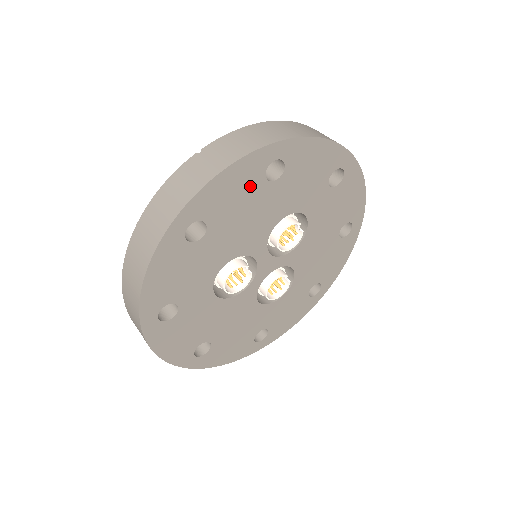
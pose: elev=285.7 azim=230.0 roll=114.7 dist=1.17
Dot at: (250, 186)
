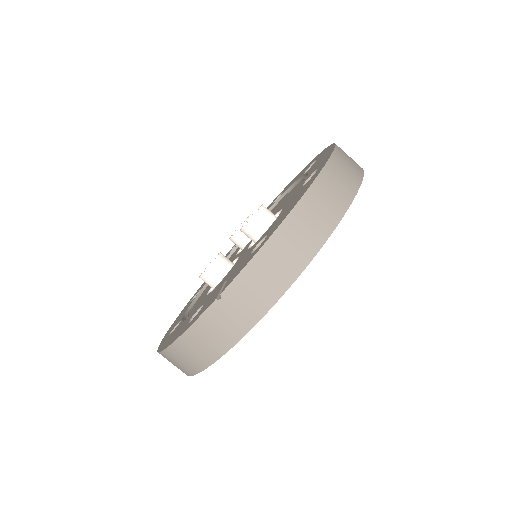
Dot at: occluded
